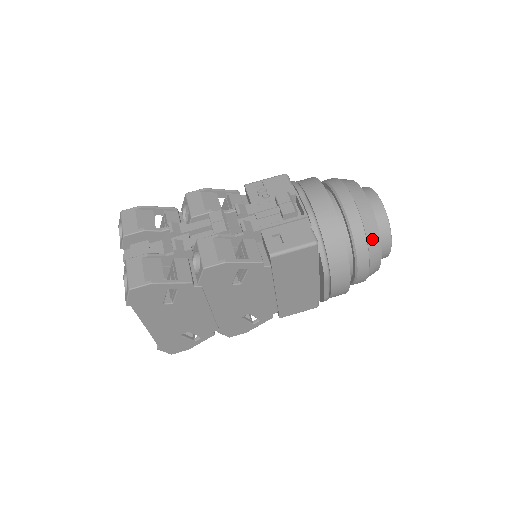
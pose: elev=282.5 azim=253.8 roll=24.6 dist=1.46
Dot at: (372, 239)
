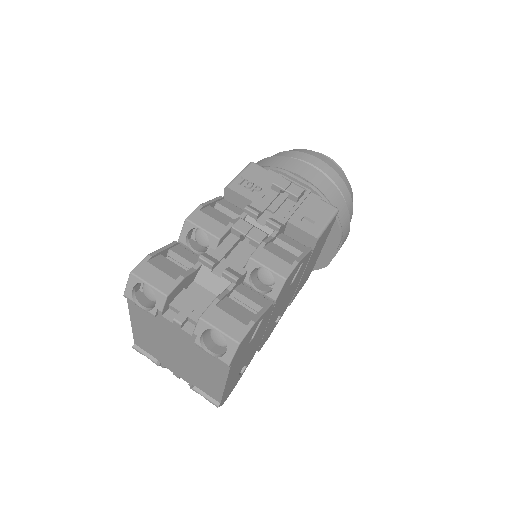
Dot at: (350, 191)
